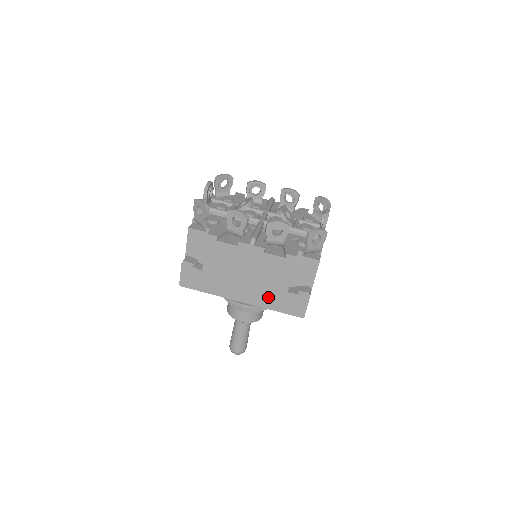
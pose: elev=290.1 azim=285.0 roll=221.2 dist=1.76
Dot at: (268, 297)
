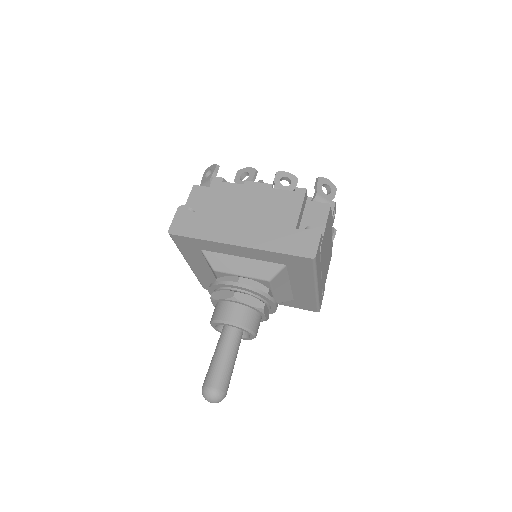
Dot at: (272, 236)
